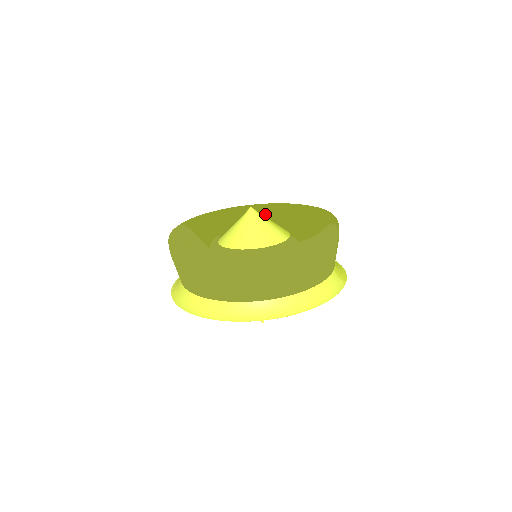
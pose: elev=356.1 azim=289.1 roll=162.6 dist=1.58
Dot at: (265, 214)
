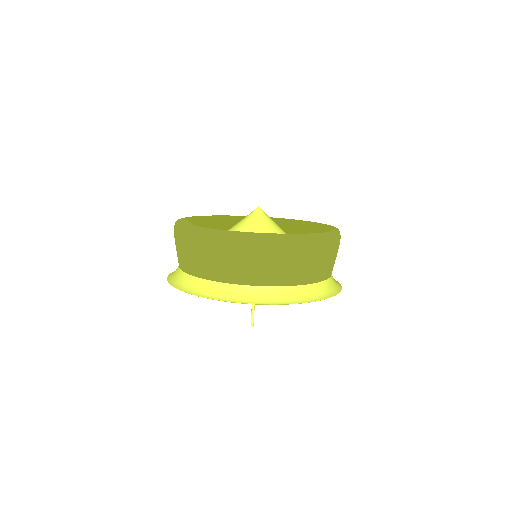
Dot at: occluded
